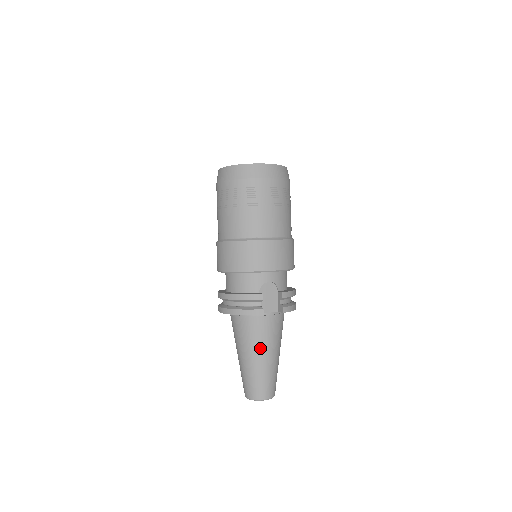
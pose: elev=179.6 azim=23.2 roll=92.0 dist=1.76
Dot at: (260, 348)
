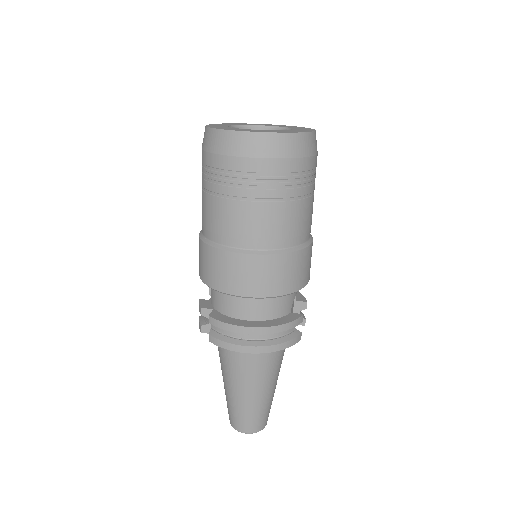
Dot at: (276, 374)
